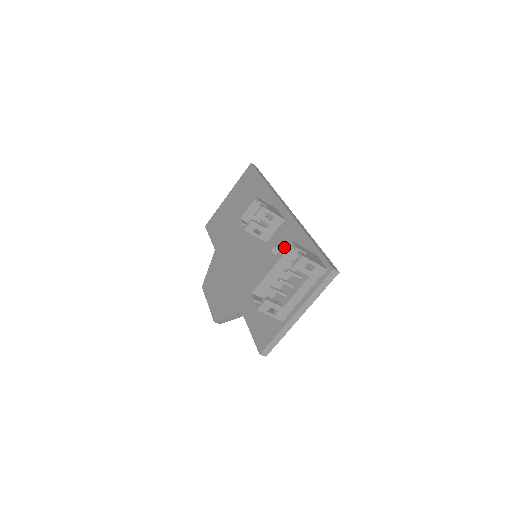
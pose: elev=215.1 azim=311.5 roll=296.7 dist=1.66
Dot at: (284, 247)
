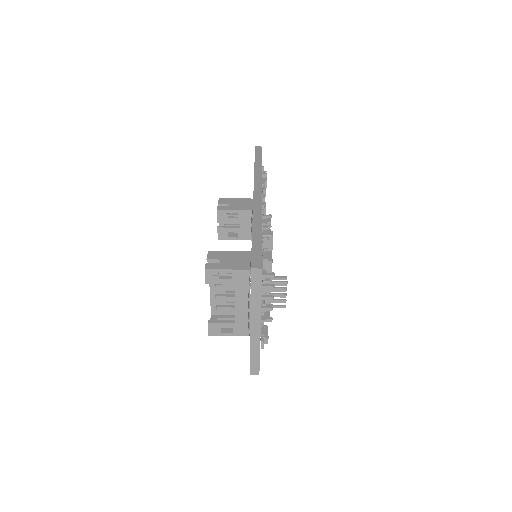
Dot at: occluded
